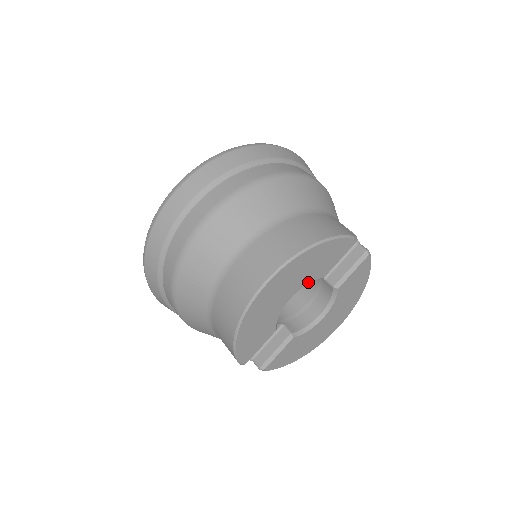
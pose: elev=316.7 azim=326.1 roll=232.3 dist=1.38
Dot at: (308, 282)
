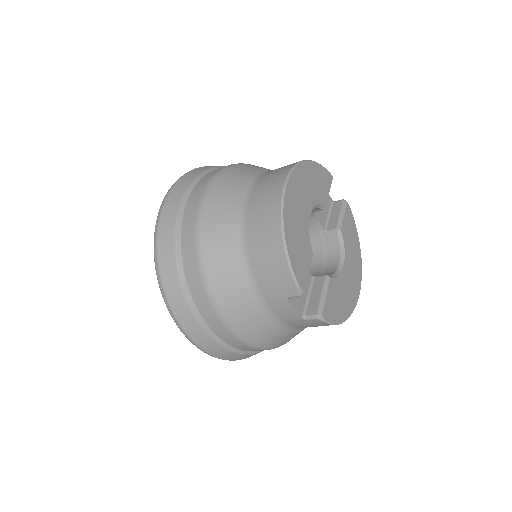
Dot at: (316, 203)
